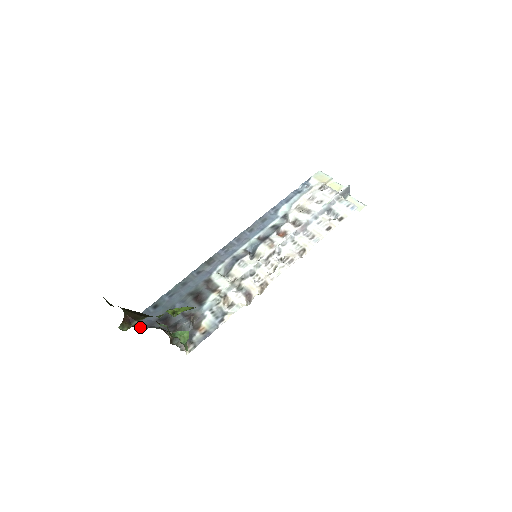
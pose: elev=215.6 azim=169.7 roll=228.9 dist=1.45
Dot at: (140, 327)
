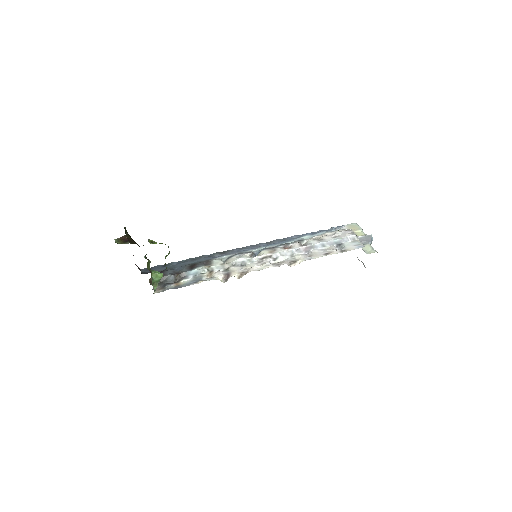
Dot at: (144, 272)
